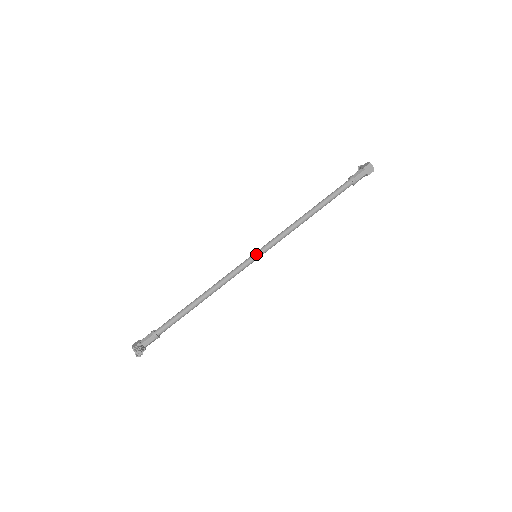
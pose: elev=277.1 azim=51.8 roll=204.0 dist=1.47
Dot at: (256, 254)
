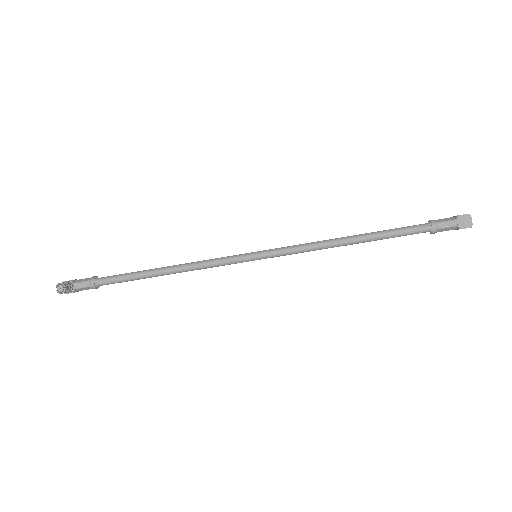
Dot at: (256, 253)
